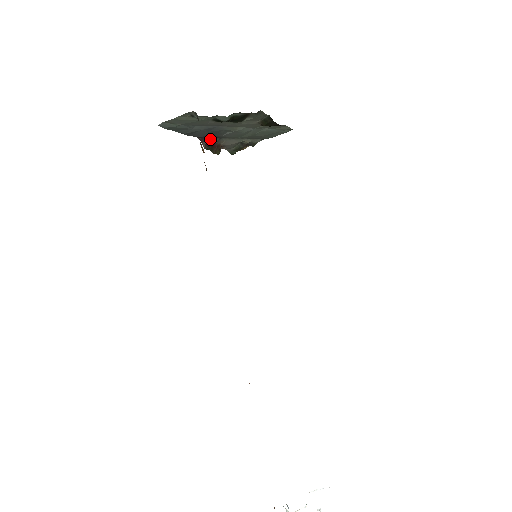
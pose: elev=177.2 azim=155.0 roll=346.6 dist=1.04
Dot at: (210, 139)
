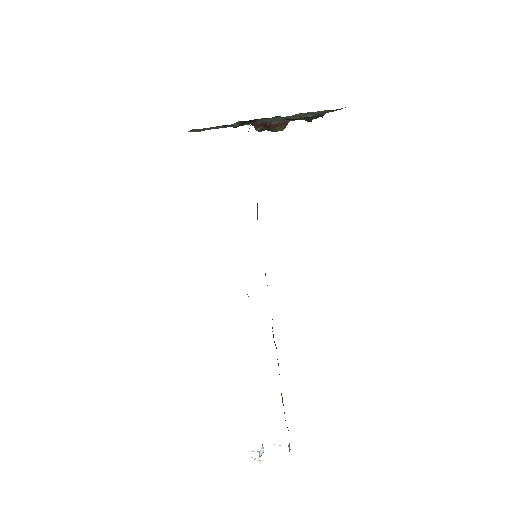
Dot at: (262, 122)
